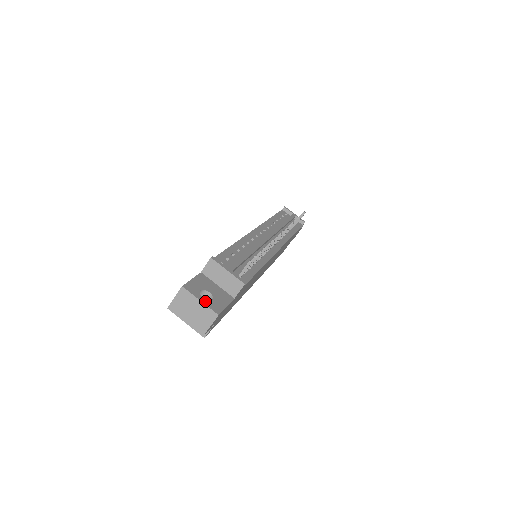
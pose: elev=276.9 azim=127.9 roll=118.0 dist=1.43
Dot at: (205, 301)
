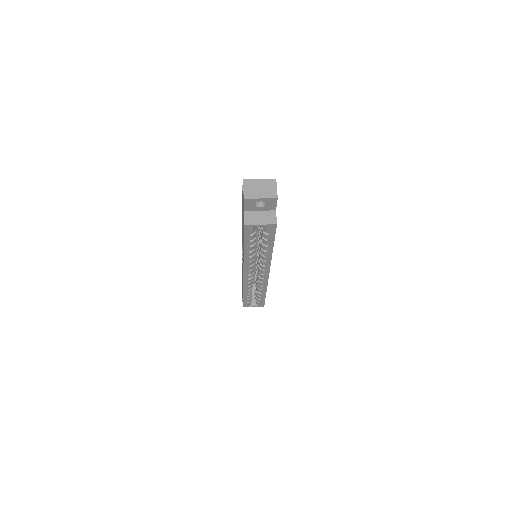
Dot at: (262, 181)
